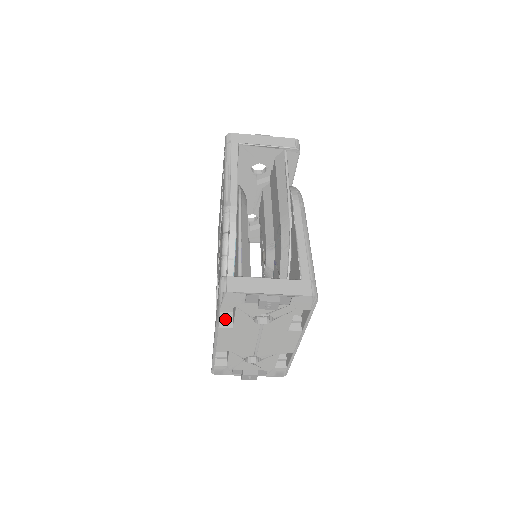
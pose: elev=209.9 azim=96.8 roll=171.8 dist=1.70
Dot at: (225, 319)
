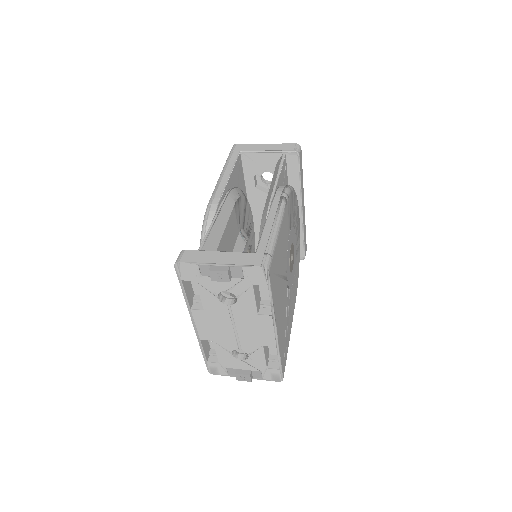
Dot at: (199, 302)
